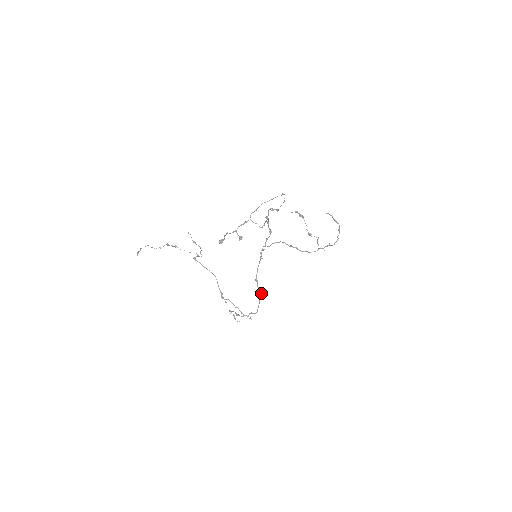
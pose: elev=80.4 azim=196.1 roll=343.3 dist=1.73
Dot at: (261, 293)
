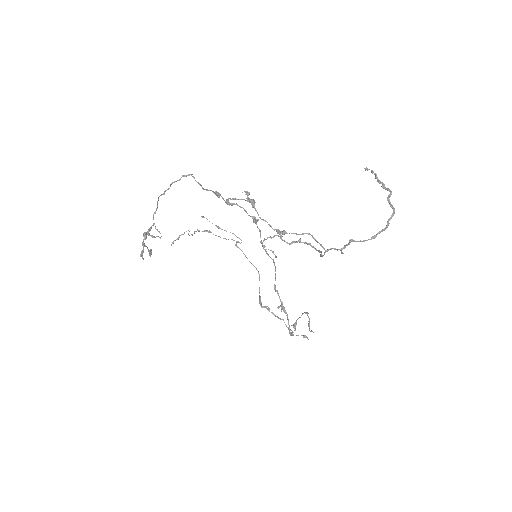
Dot at: (281, 310)
